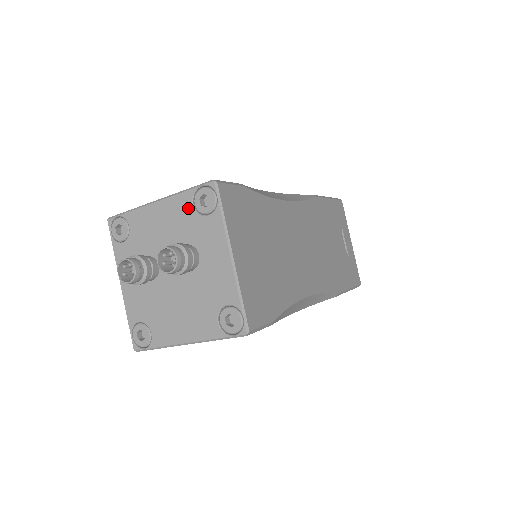
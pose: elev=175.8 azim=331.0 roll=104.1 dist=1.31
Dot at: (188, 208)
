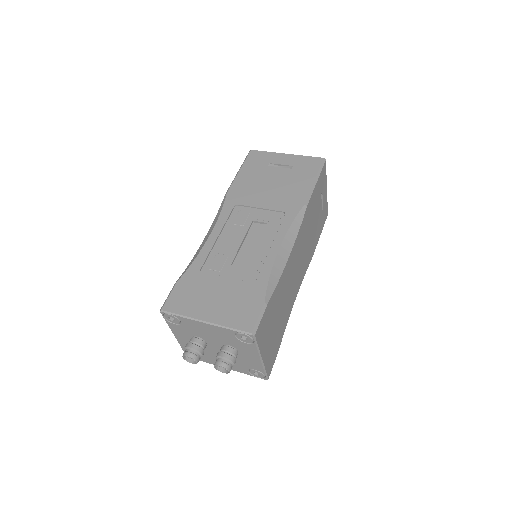
Dot at: (231, 335)
